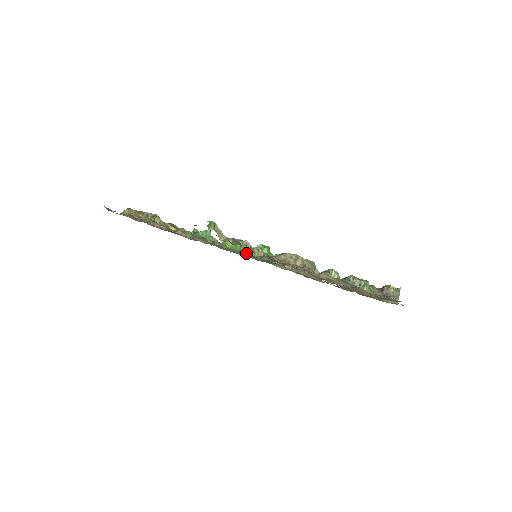
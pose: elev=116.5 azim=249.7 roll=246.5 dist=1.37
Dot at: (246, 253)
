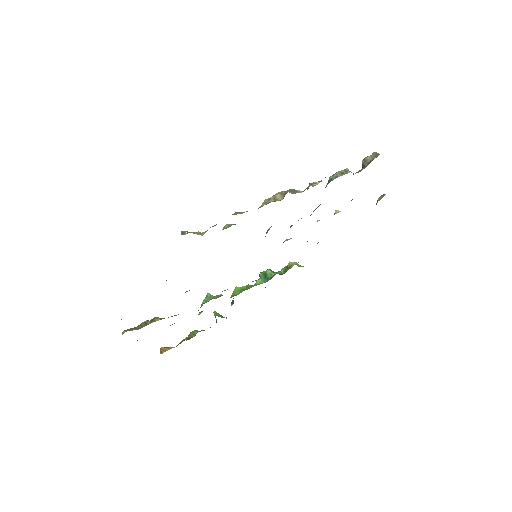
Dot at: occluded
